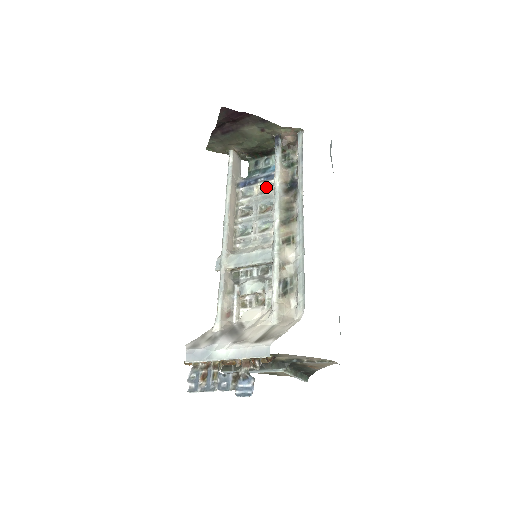
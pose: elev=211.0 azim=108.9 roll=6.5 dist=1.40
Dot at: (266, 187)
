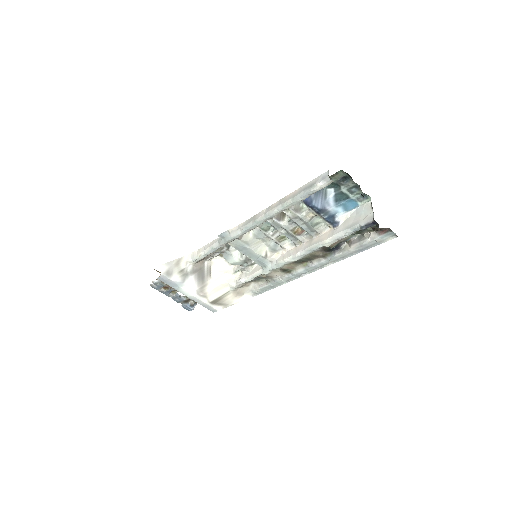
Dot at: occluded
